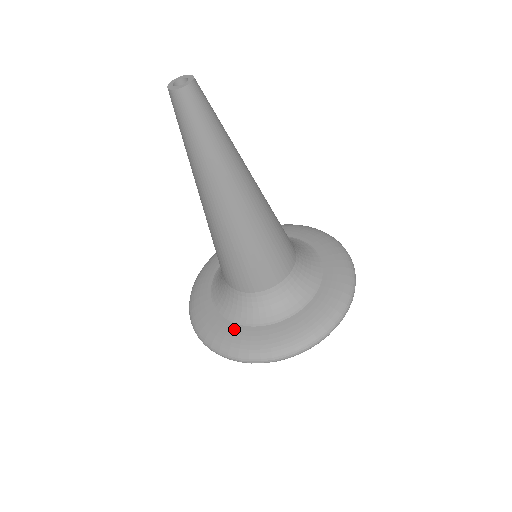
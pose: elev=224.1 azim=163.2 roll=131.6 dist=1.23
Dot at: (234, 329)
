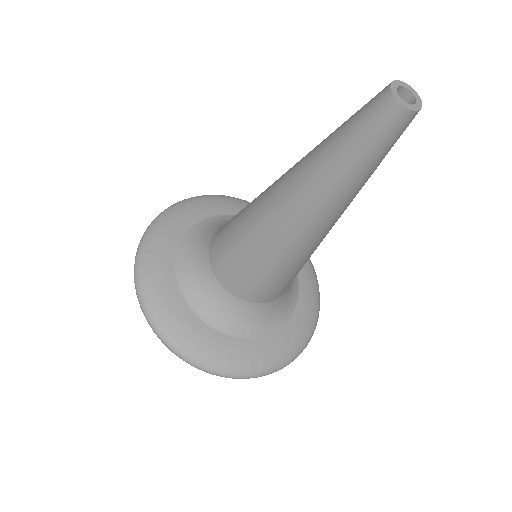
Dot at: (181, 307)
